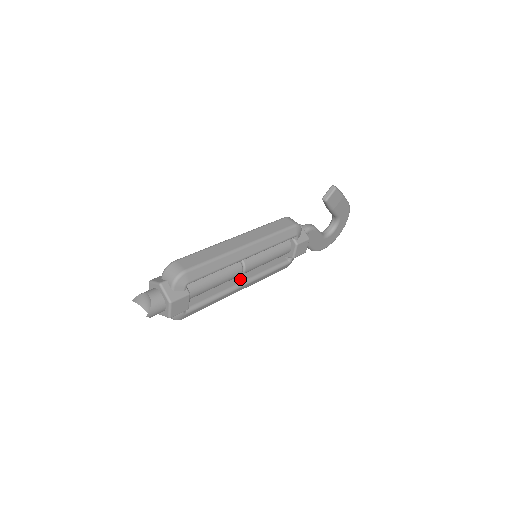
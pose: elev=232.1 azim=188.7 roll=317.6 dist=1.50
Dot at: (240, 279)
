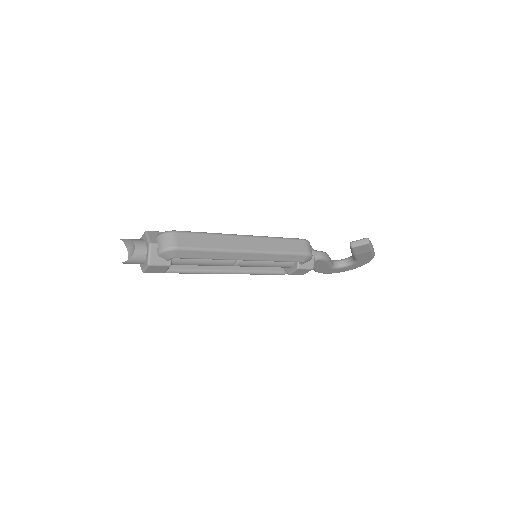
Dot at: (229, 266)
